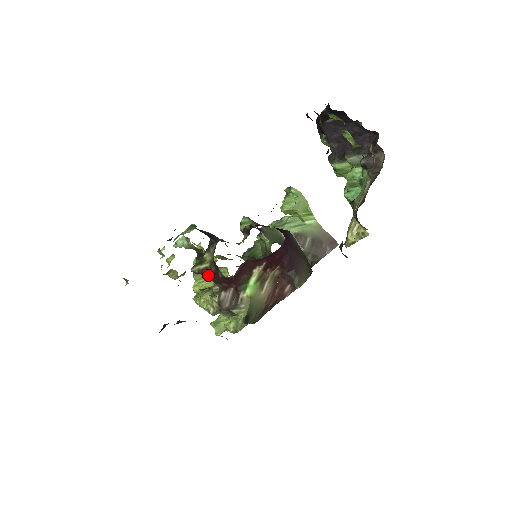
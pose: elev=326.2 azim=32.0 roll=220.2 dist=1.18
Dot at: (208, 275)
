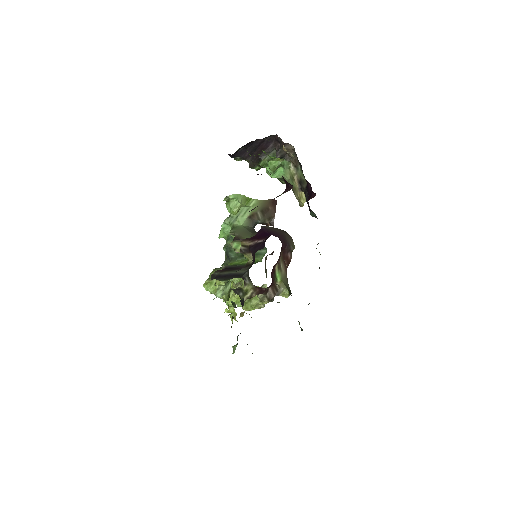
Dot at: occluded
